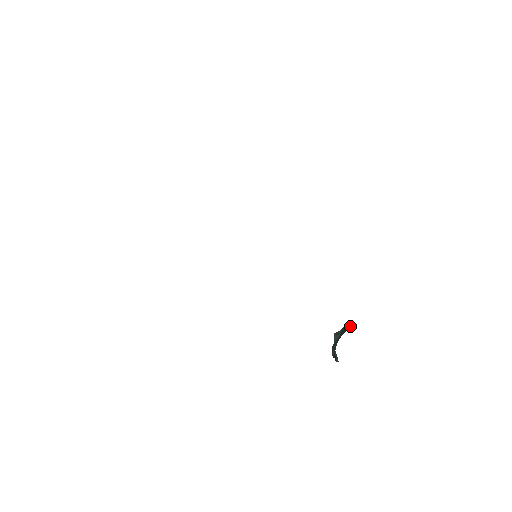
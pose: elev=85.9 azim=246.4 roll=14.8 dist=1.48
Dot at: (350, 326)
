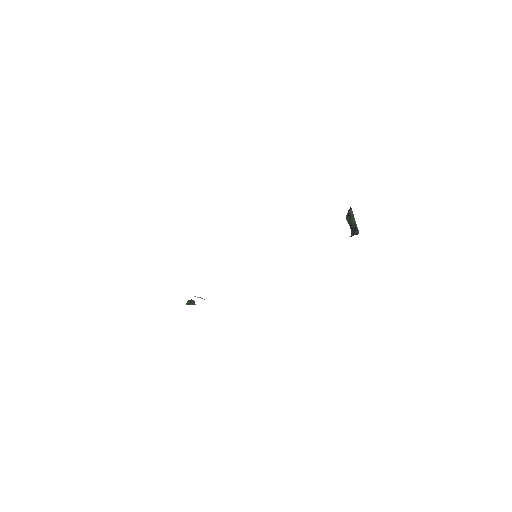
Dot at: (353, 217)
